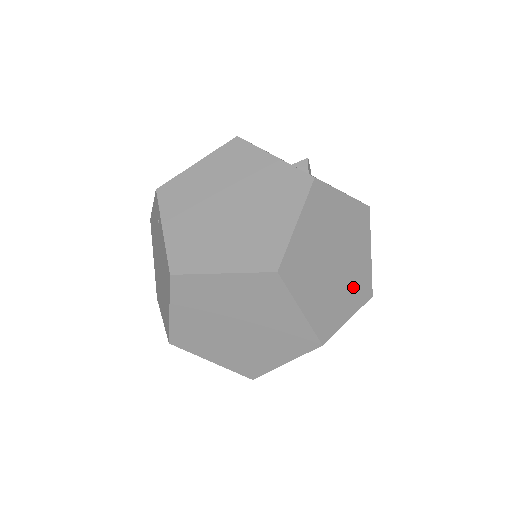
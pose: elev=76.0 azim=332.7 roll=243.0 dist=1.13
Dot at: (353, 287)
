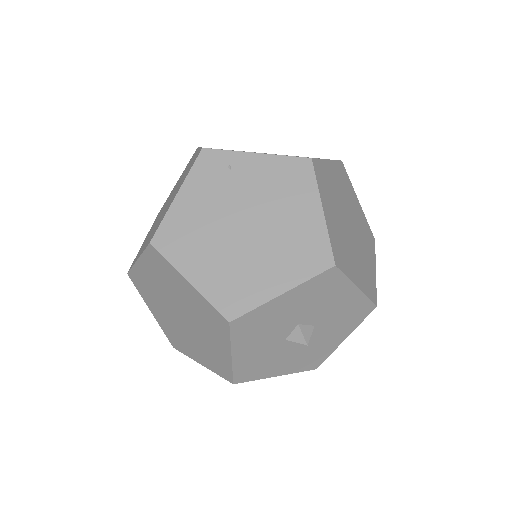
Dot at: occluded
